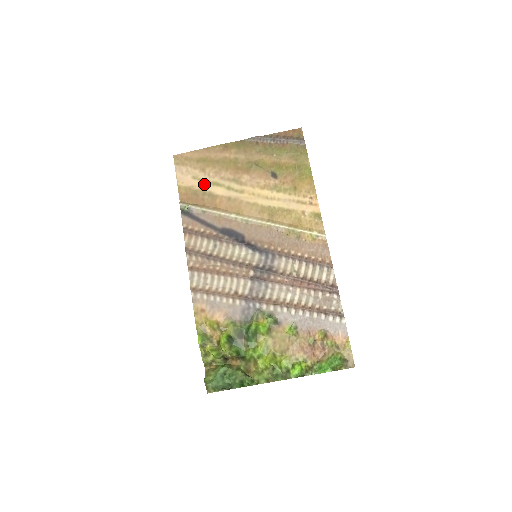
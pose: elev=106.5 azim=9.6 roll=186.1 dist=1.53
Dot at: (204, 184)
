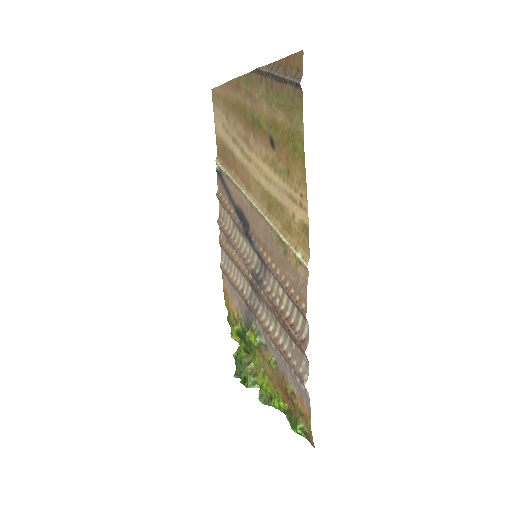
Dot at: (228, 138)
